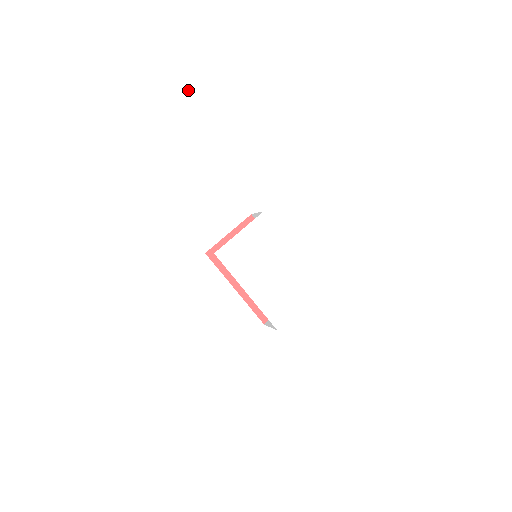
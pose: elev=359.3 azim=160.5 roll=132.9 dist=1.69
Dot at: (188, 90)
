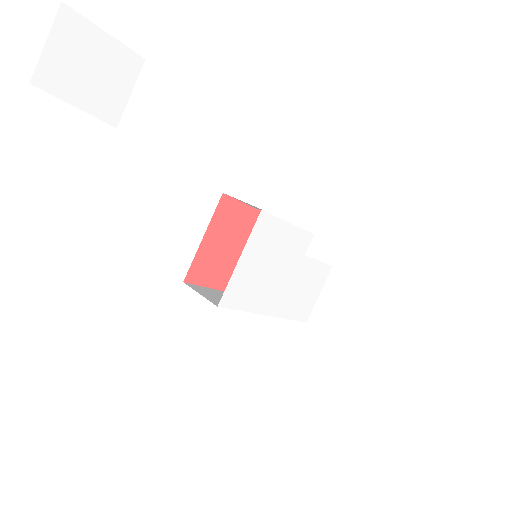
Dot at: (59, 75)
